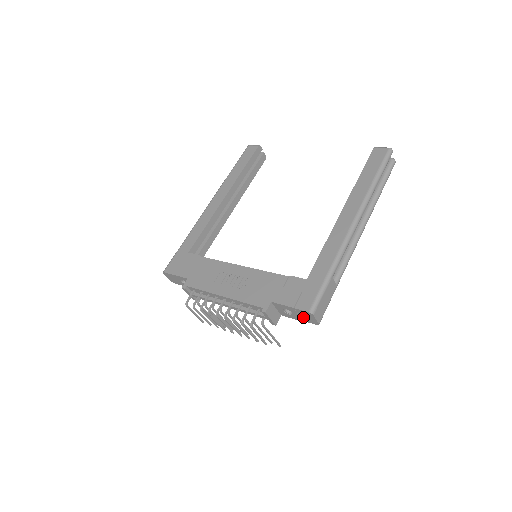
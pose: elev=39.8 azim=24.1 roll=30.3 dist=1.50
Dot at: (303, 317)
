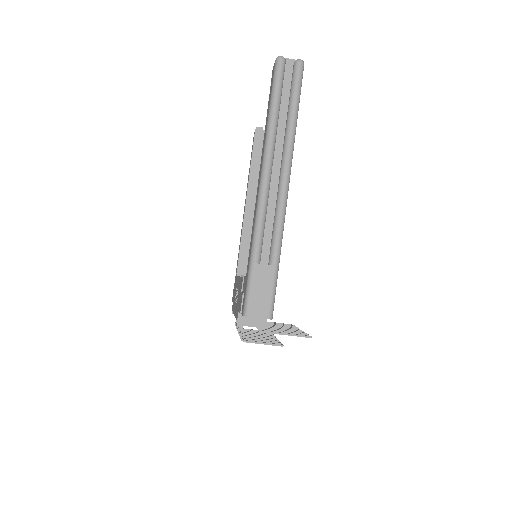
Dot at: occluded
